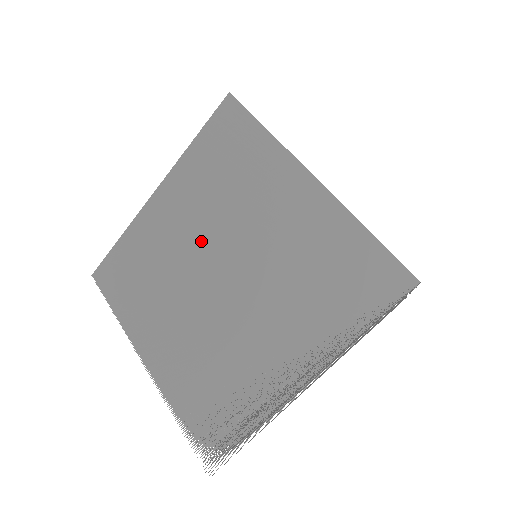
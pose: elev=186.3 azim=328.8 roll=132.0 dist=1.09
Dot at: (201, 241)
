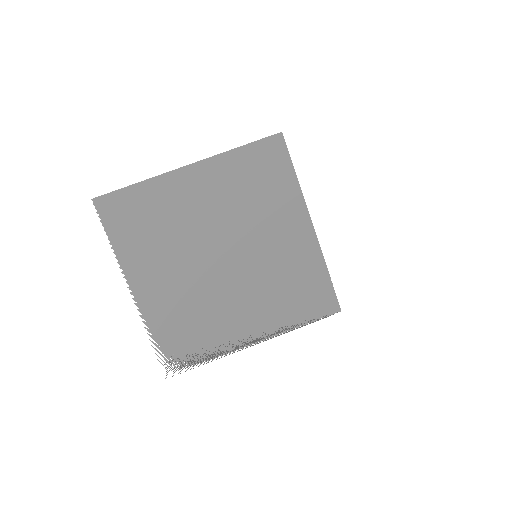
Dot at: (217, 226)
